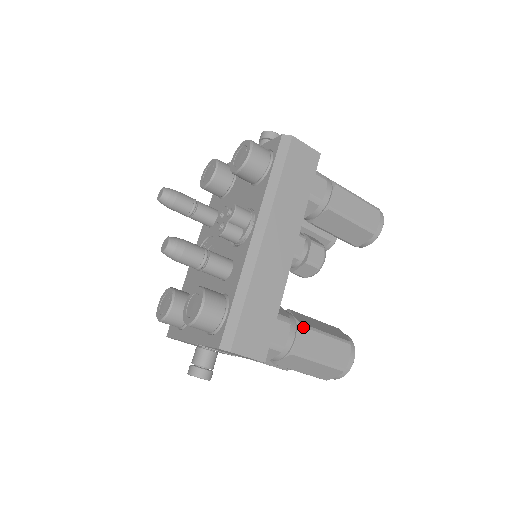
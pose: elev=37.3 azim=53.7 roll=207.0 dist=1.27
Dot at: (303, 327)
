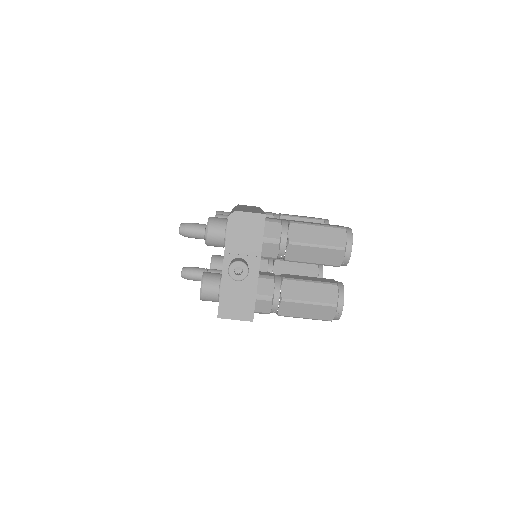
Dot at: occluded
